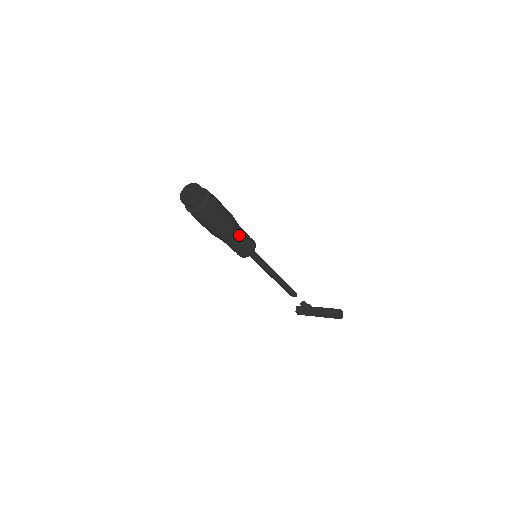
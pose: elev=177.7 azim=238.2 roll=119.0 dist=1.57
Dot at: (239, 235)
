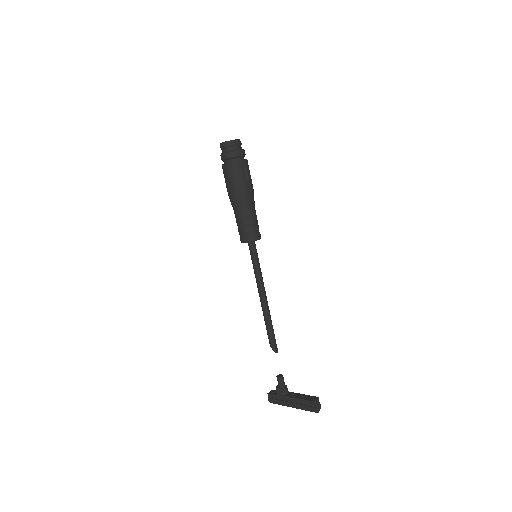
Dot at: (251, 209)
